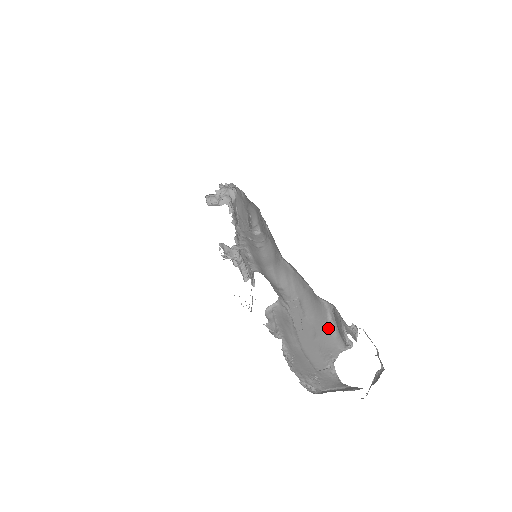
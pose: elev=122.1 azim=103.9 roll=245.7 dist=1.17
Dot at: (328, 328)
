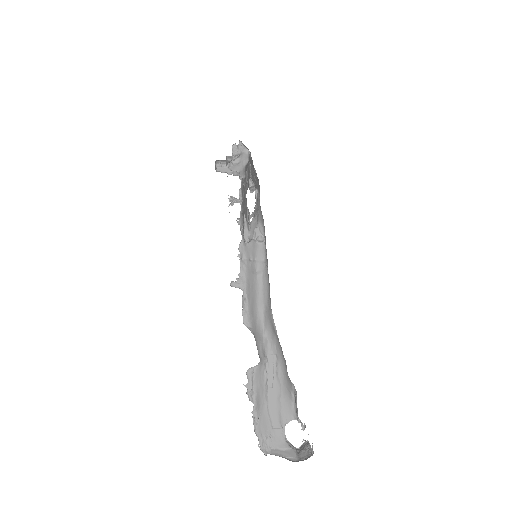
Dot at: (290, 398)
